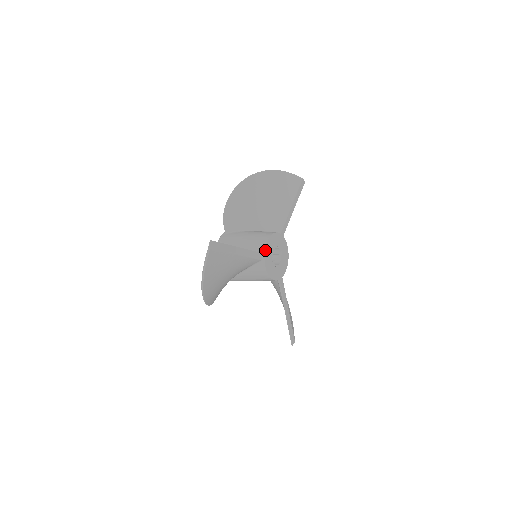
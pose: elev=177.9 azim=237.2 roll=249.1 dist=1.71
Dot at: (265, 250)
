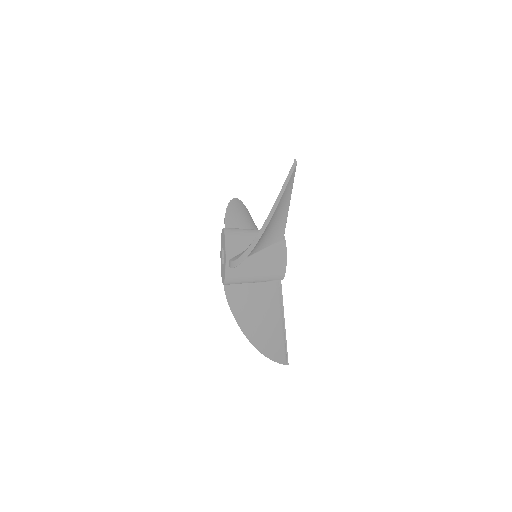
Dot at: occluded
